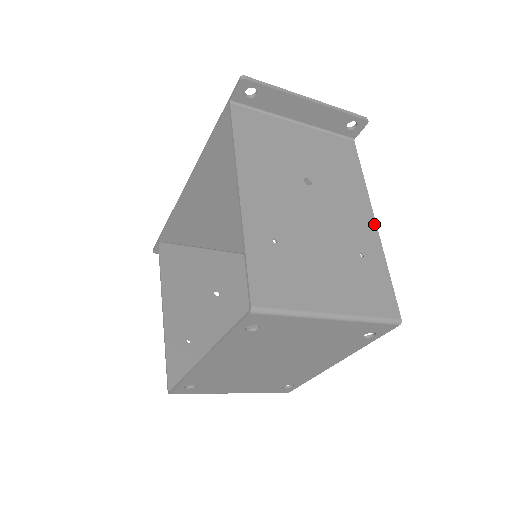
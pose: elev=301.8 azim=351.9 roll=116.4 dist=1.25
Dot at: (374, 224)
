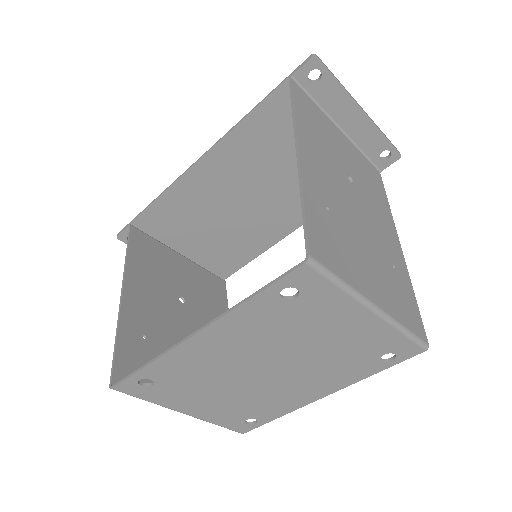
Dot at: (400, 247)
